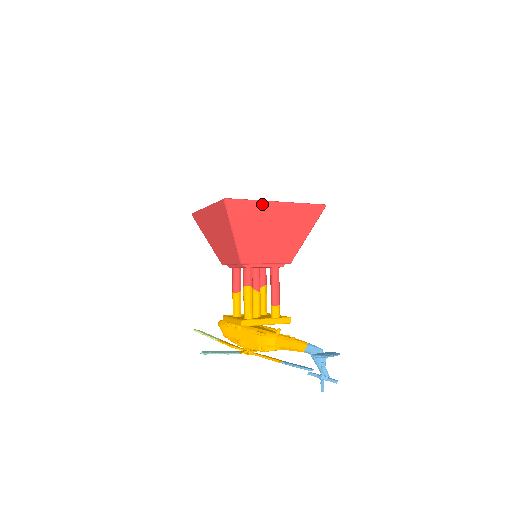
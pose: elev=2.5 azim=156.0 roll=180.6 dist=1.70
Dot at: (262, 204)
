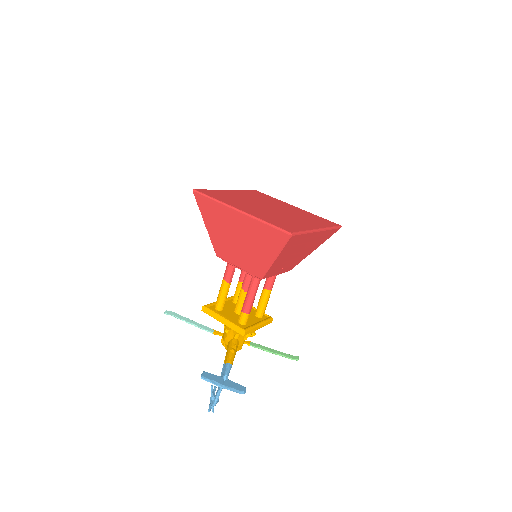
Dot at: (224, 207)
